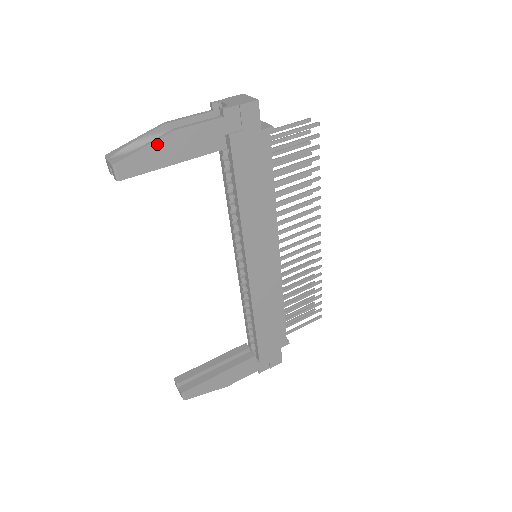
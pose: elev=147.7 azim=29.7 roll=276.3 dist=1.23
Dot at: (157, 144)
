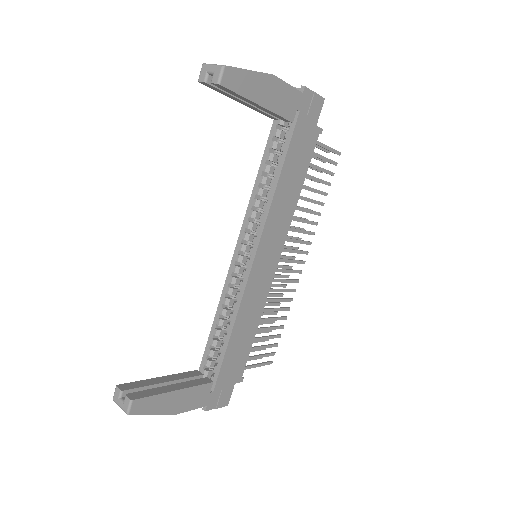
Dot at: (258, 76)
